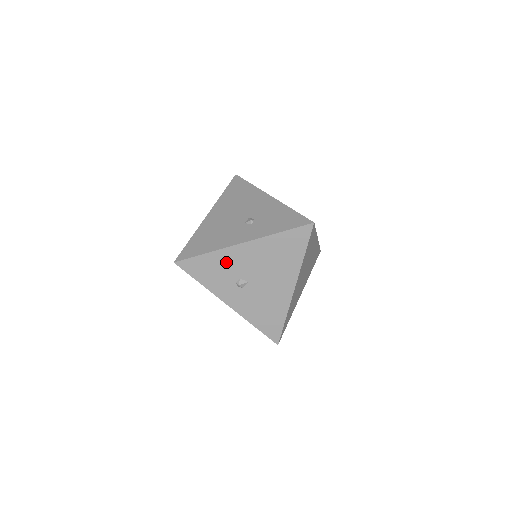
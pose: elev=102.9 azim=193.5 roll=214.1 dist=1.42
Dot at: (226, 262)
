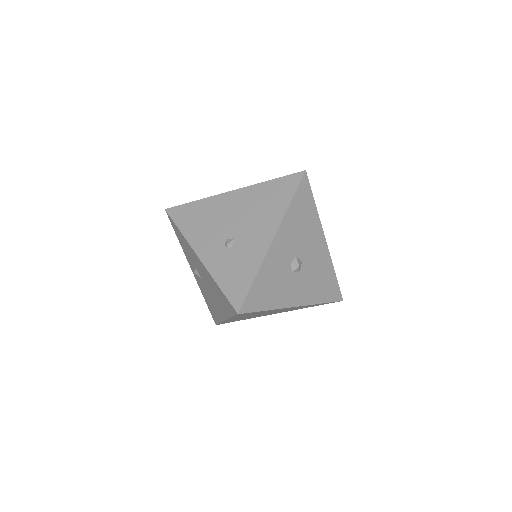
Dot at: (190, 251)
